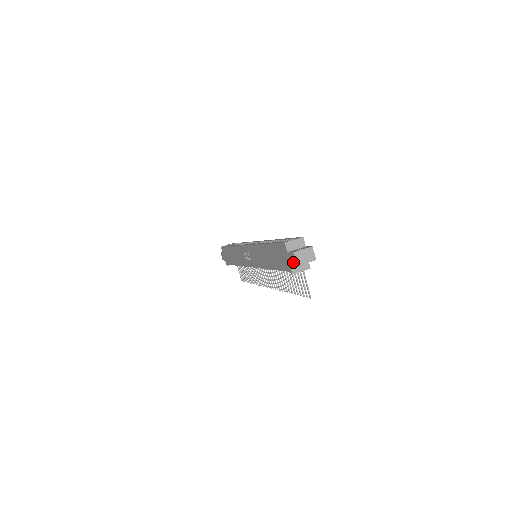
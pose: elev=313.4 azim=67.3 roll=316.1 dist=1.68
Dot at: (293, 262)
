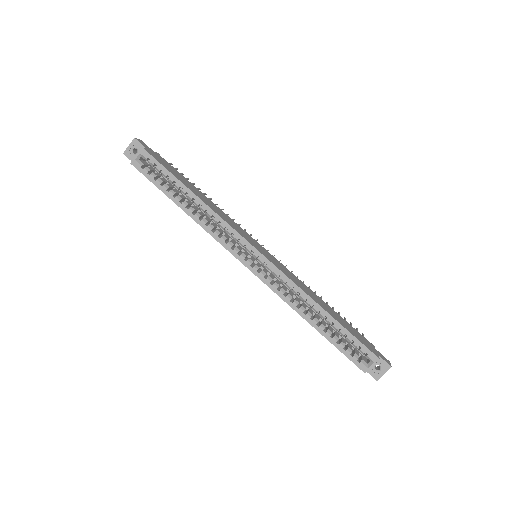
Dot at: occluded
